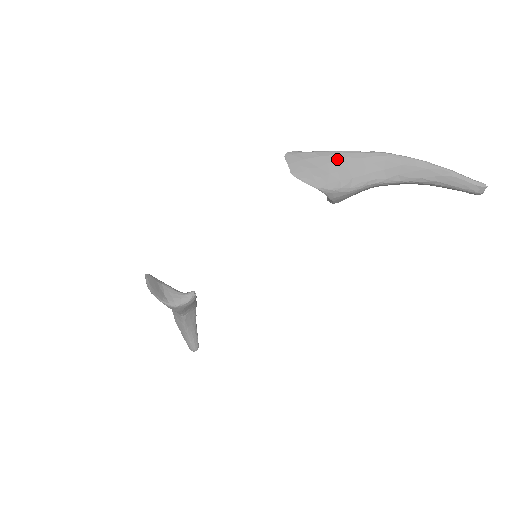
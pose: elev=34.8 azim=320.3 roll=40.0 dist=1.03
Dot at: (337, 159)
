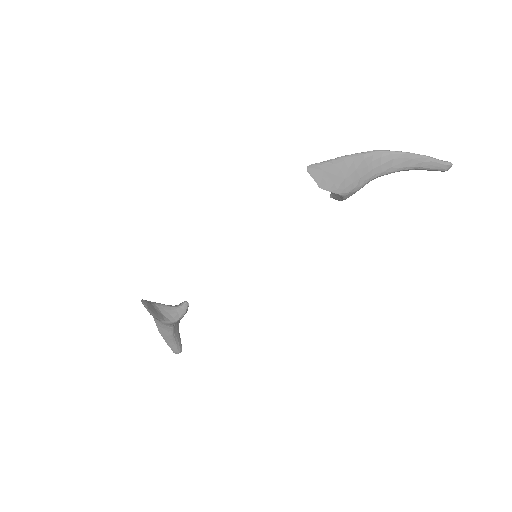
Dot at: (347, 164)
